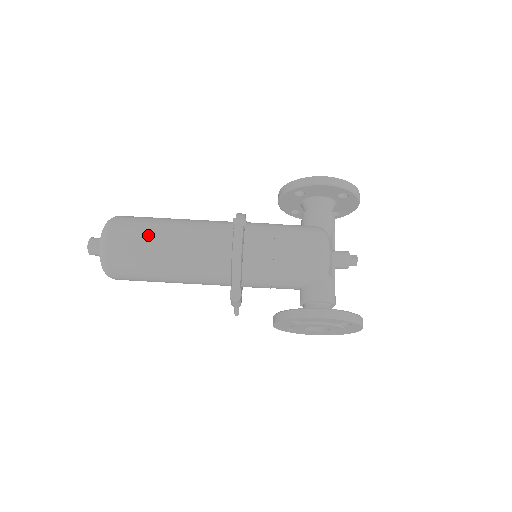
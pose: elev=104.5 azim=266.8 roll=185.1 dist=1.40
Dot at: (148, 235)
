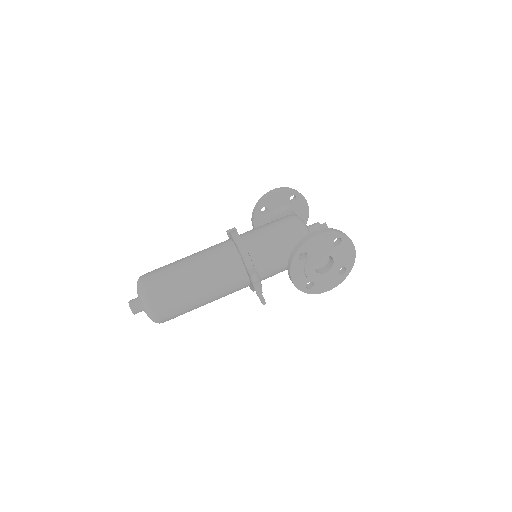
Dot at: (171, 266)
